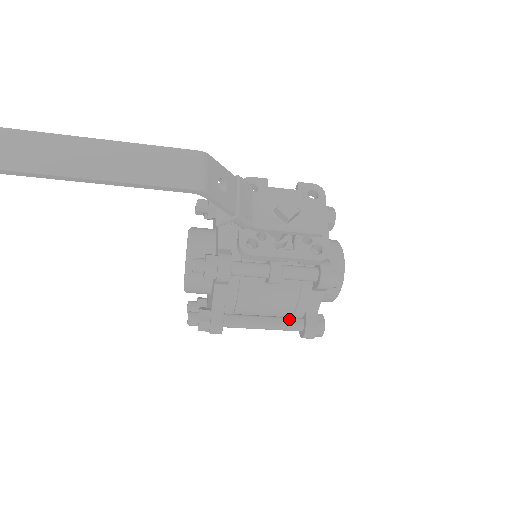
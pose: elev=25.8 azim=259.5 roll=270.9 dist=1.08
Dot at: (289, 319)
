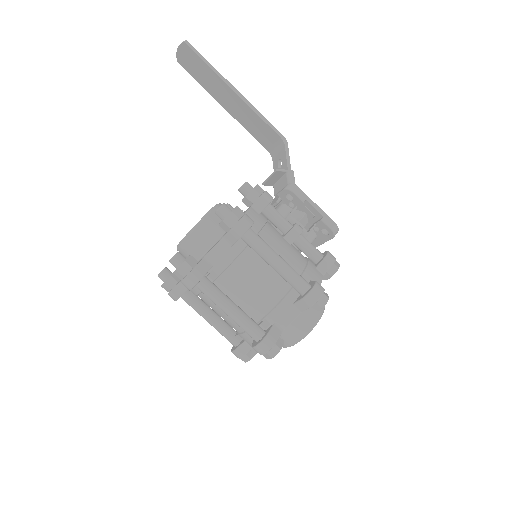
Dot at: occluded
